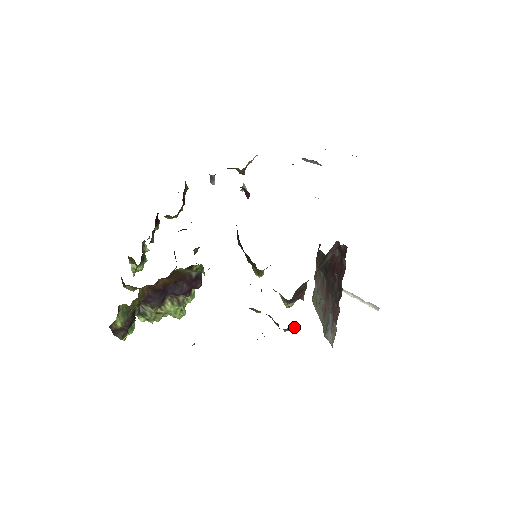
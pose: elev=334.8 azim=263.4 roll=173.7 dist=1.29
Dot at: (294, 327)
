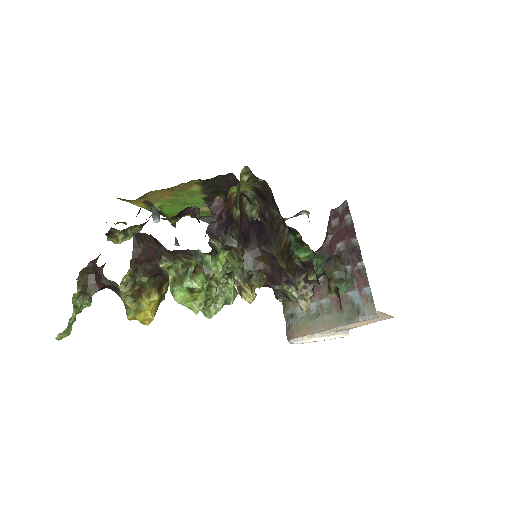
Dot at: (352, 278)
